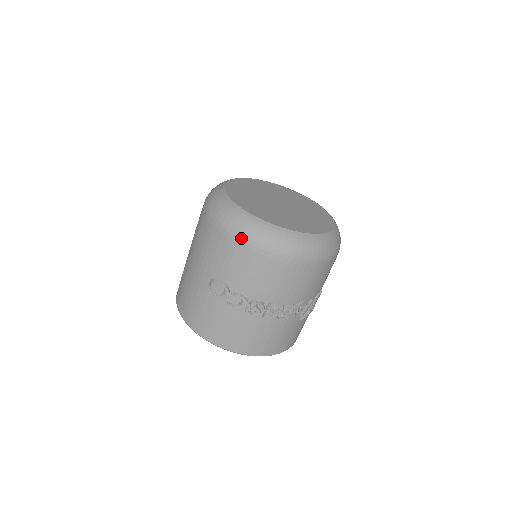
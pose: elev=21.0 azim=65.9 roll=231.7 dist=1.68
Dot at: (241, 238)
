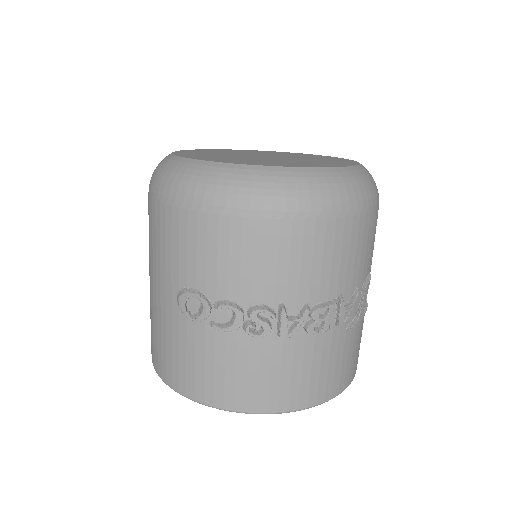
Dot at: (200, 201)
